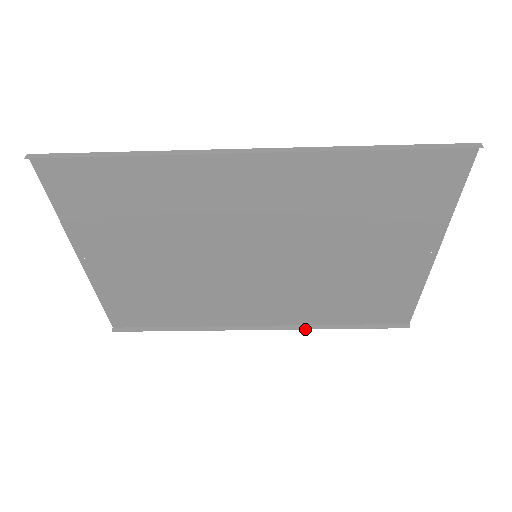
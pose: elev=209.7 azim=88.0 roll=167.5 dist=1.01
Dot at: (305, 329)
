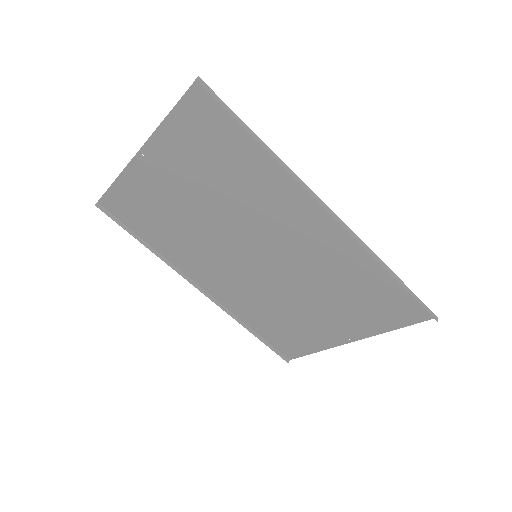
Dot at: (228, 314)
